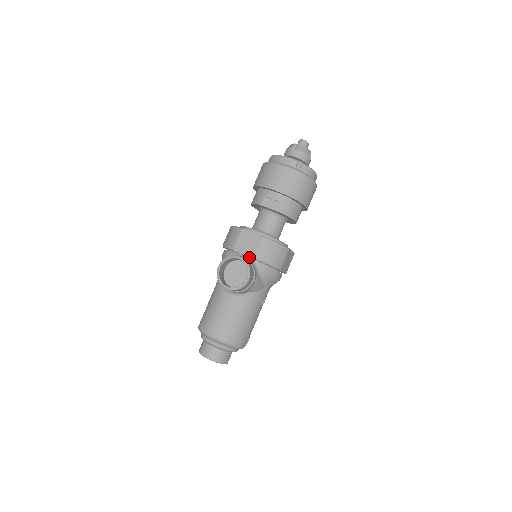
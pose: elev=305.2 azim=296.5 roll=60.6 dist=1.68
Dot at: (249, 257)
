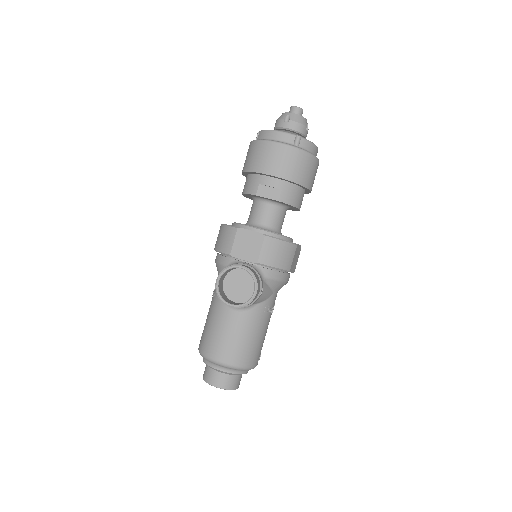
Dot at: (251, 262)
